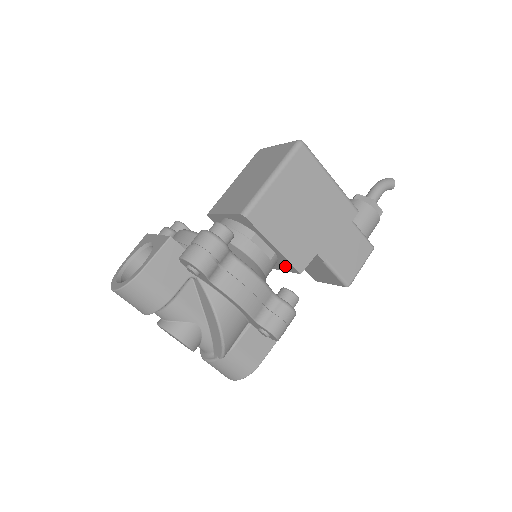
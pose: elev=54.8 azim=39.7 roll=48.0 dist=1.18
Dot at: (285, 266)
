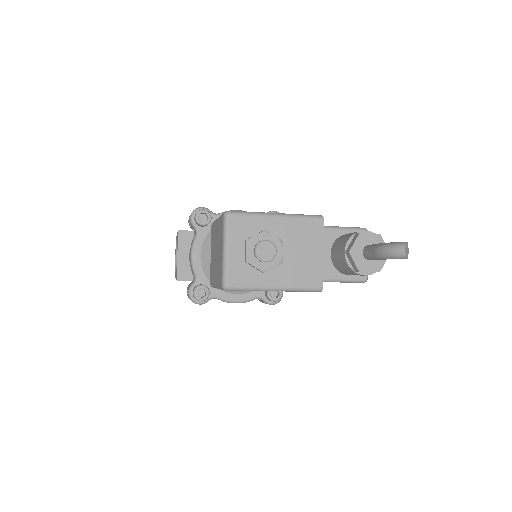
Dot at: occluded
